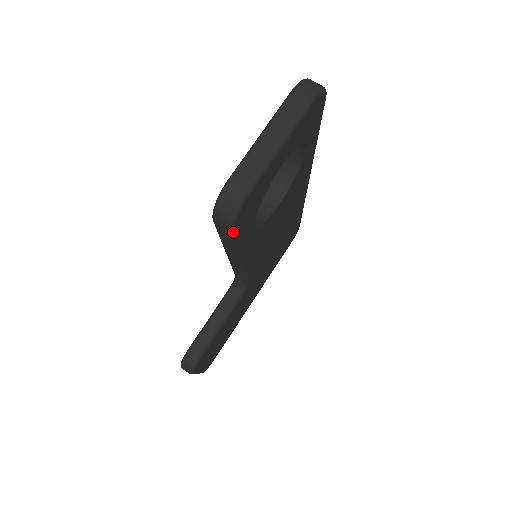
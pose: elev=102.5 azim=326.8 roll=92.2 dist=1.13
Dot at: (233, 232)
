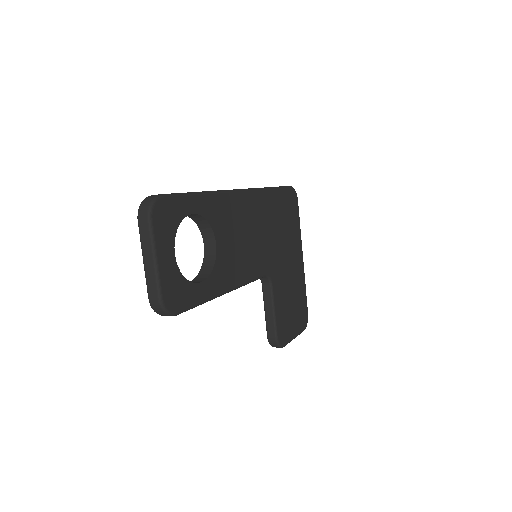
Dot at: (179, 313)
